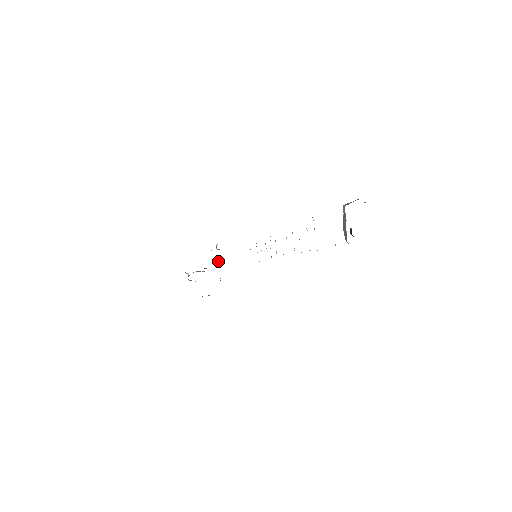
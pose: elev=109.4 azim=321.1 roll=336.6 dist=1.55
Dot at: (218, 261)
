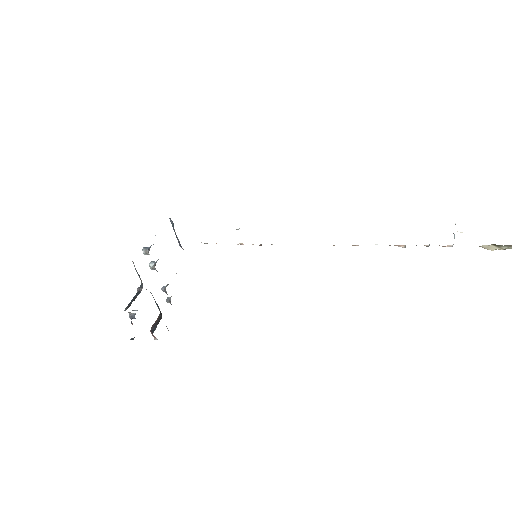
Dot at: occluded
